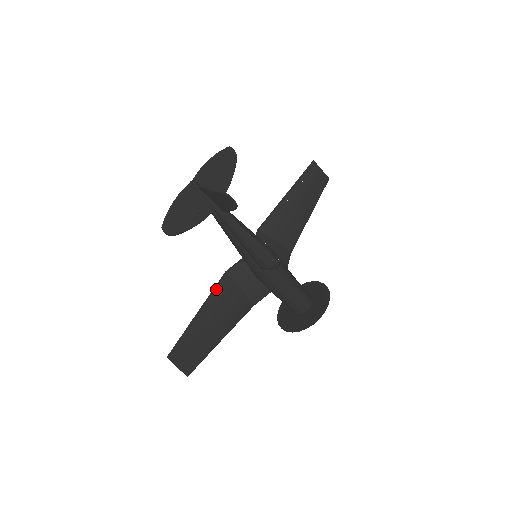
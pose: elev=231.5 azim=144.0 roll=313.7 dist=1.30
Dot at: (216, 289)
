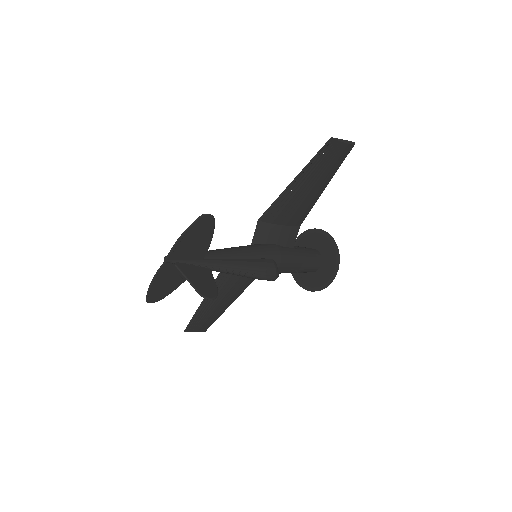
Dot at: (219, 277)
